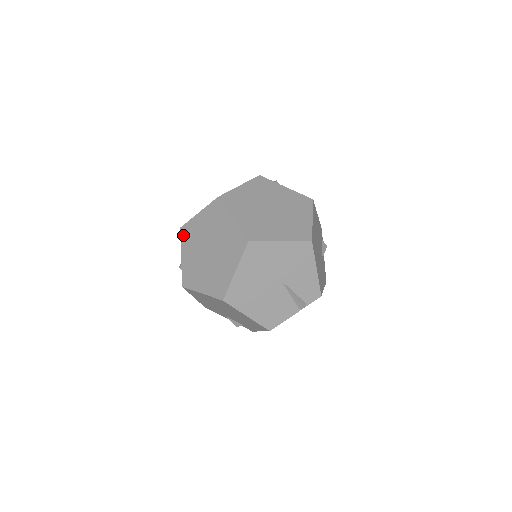
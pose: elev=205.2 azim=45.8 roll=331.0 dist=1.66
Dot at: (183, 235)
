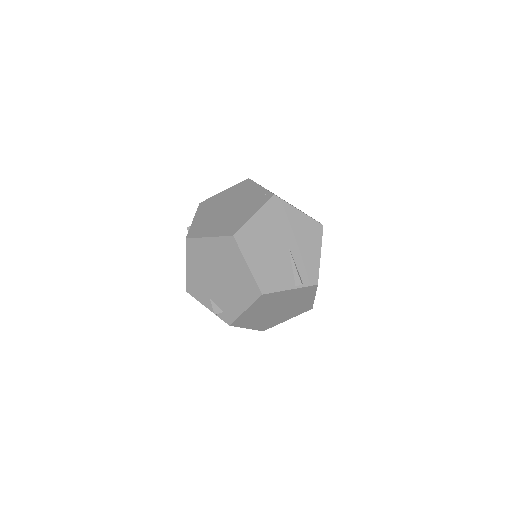
Dot at: (201, 206)
